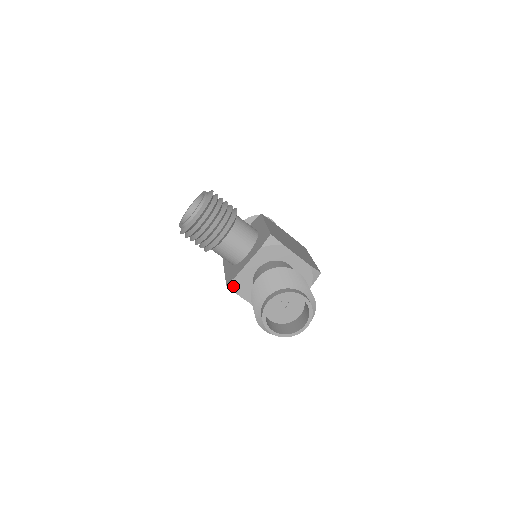
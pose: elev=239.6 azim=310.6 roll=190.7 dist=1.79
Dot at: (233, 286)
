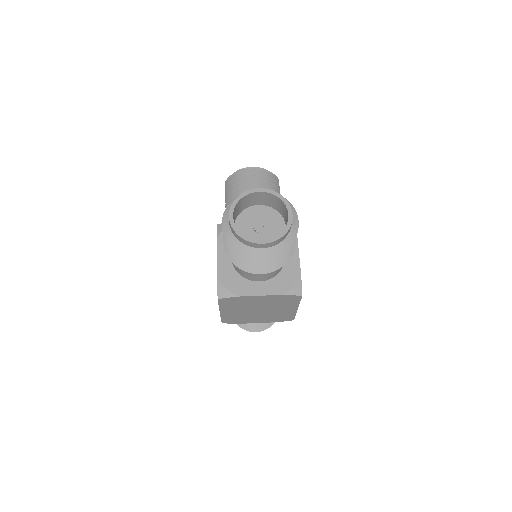
Dot at: occluded
